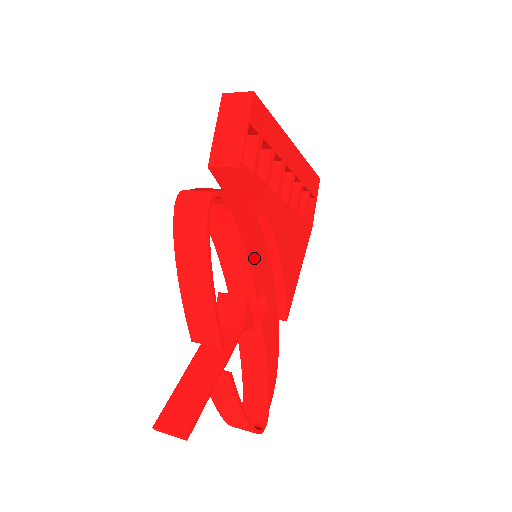
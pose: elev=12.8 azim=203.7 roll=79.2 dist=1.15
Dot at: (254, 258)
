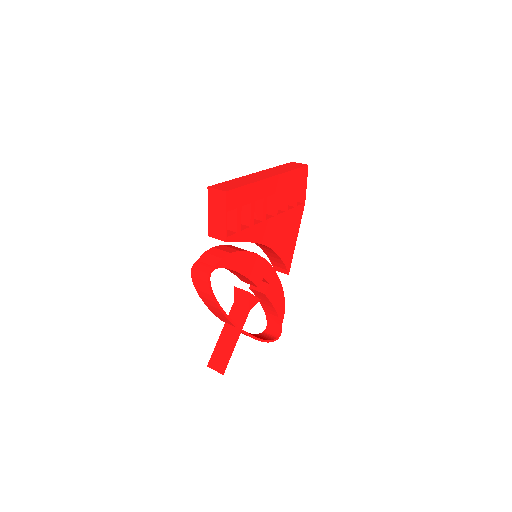
Dot at: (250, 271)
